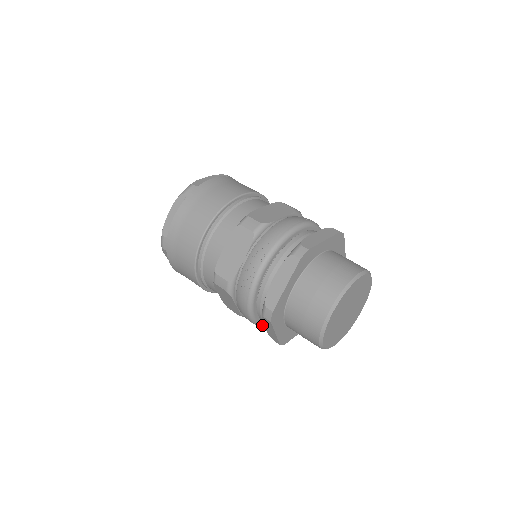
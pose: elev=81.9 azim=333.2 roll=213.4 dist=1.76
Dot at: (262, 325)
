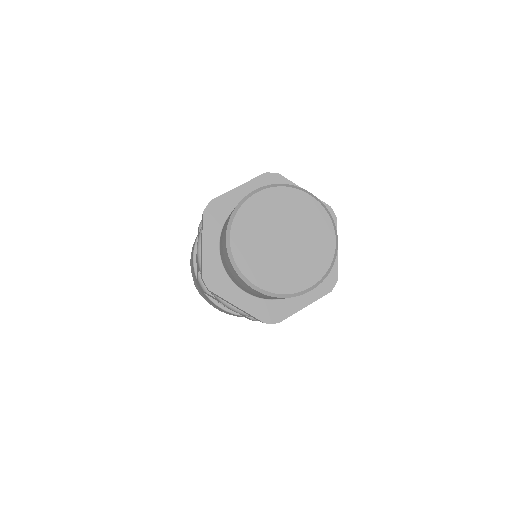
Dot at: occluded
